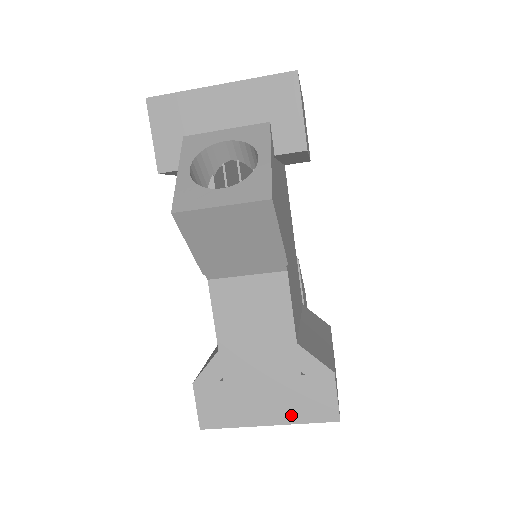
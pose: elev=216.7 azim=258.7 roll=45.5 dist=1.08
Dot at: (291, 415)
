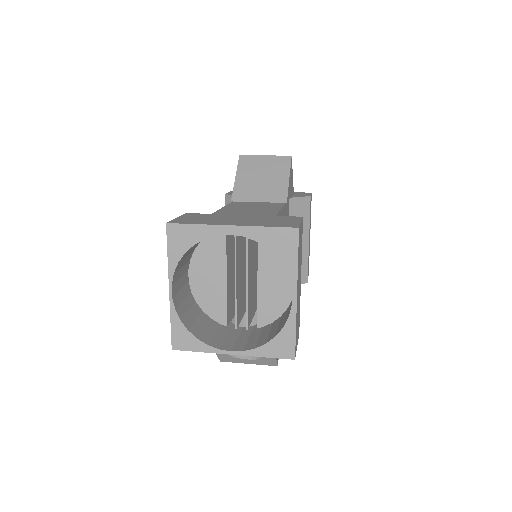
Dot at: occluded
